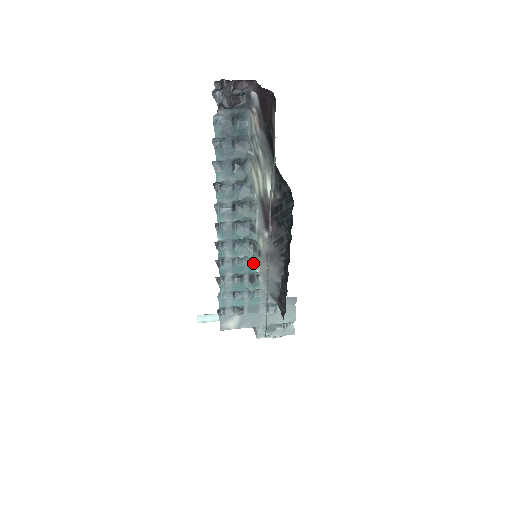
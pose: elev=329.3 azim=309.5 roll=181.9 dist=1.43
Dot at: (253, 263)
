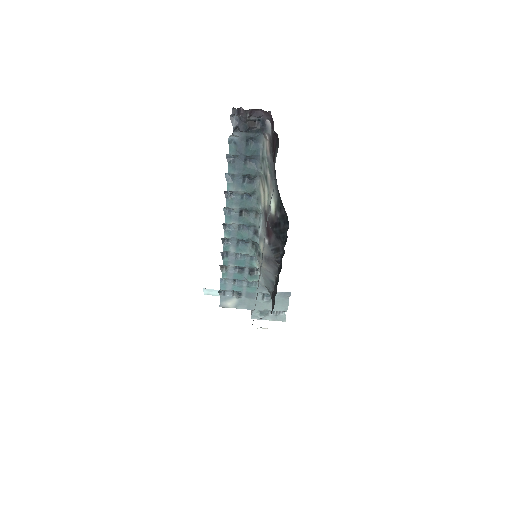
Dot at: (254, 260)
